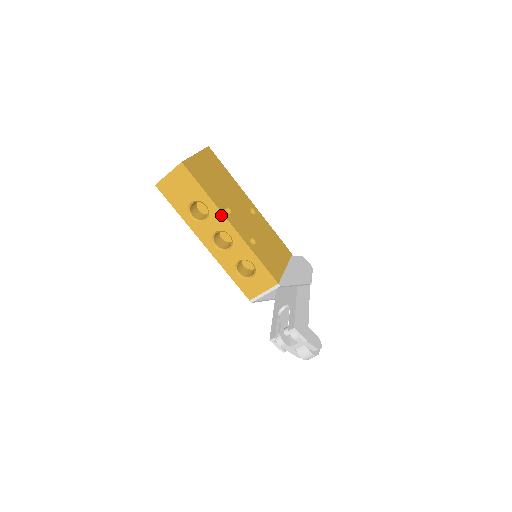
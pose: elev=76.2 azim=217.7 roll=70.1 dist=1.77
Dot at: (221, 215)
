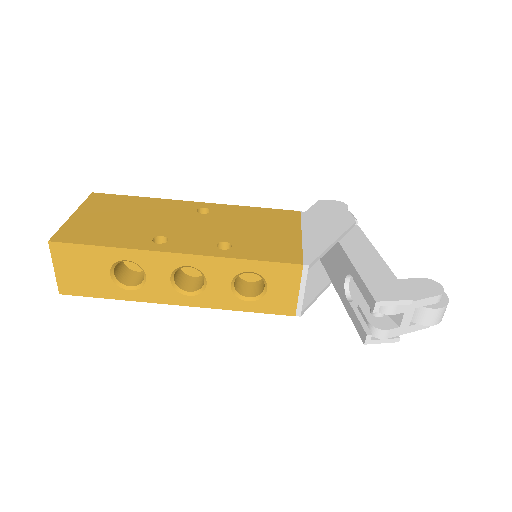
Dot at: (152, 254)
